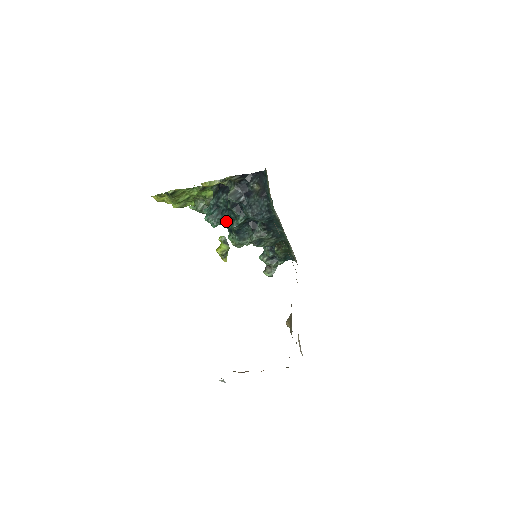
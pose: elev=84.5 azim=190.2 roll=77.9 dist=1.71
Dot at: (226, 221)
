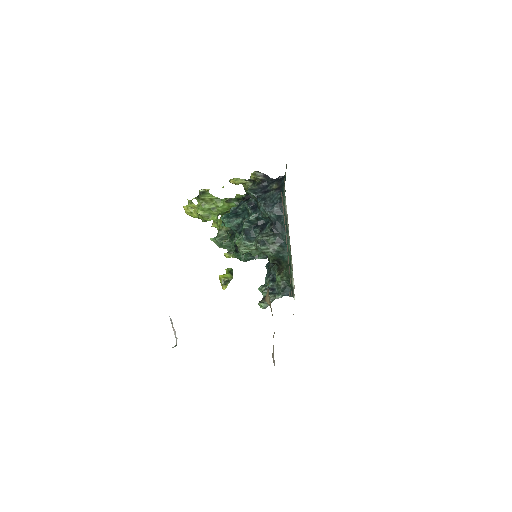
Dot at: (239, 225)
